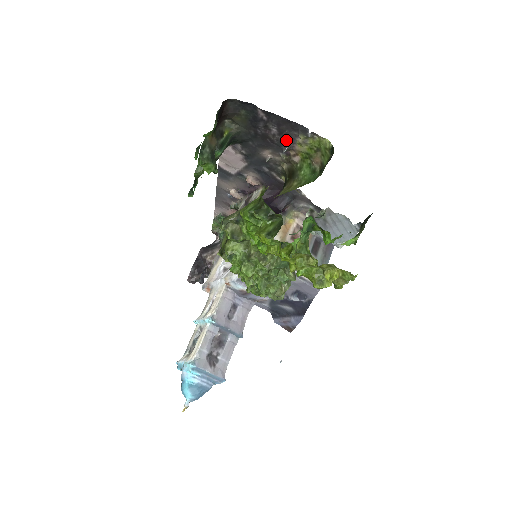
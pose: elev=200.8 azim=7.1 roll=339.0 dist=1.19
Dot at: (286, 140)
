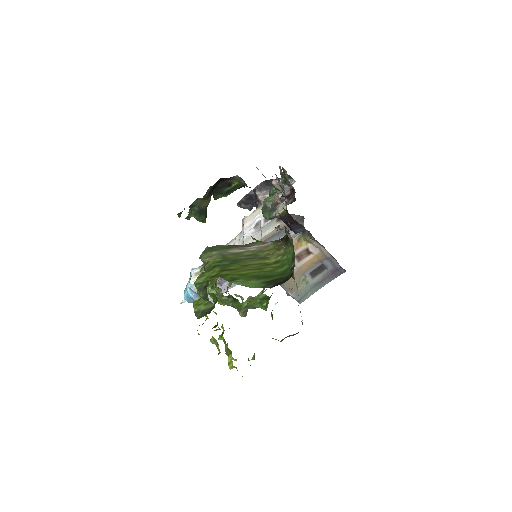
Dot at: occluded
